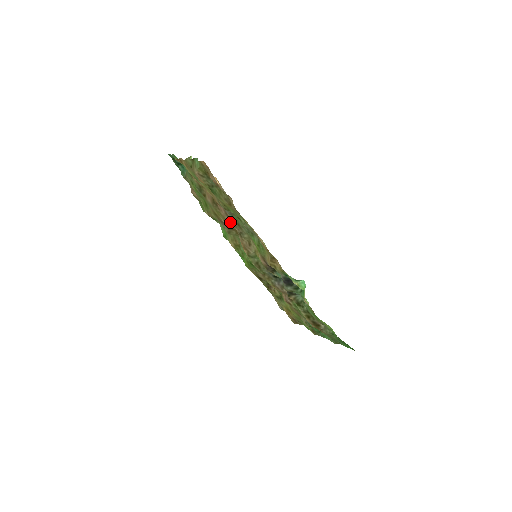
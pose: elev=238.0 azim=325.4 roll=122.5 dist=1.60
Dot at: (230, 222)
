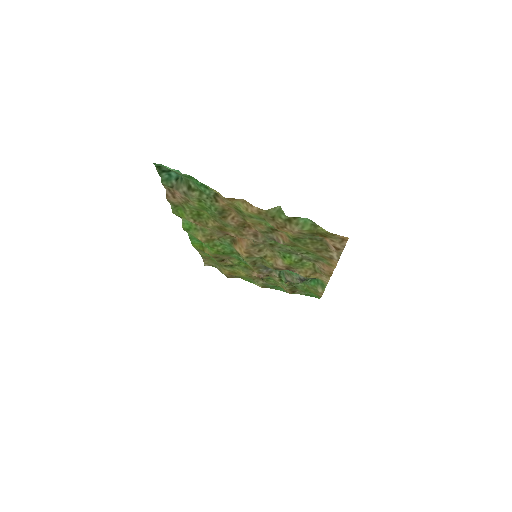
Dot at: (253, 240)
